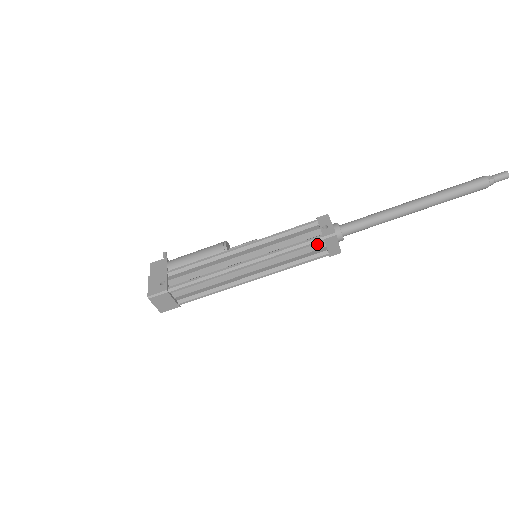
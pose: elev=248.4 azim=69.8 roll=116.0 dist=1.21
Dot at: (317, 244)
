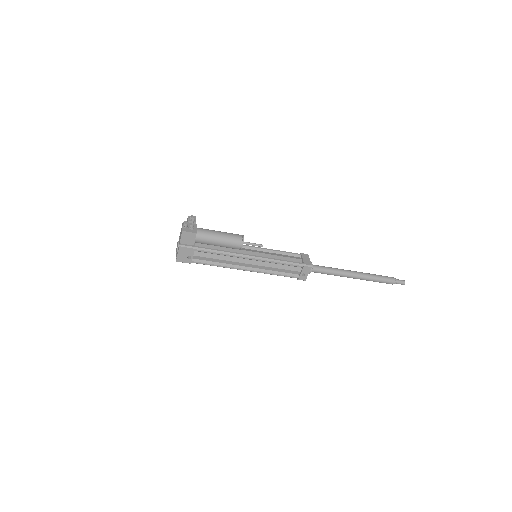
Dot at: (293, 274)
